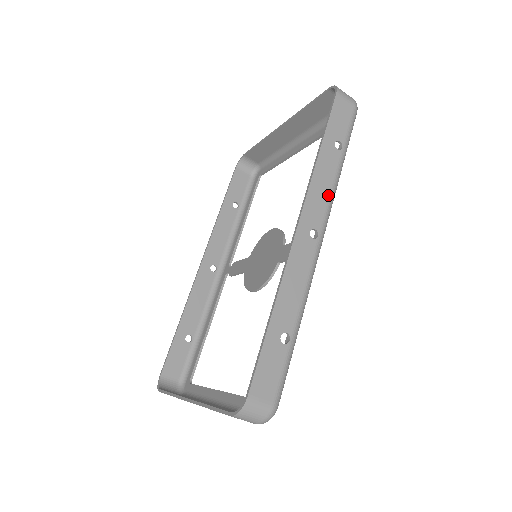
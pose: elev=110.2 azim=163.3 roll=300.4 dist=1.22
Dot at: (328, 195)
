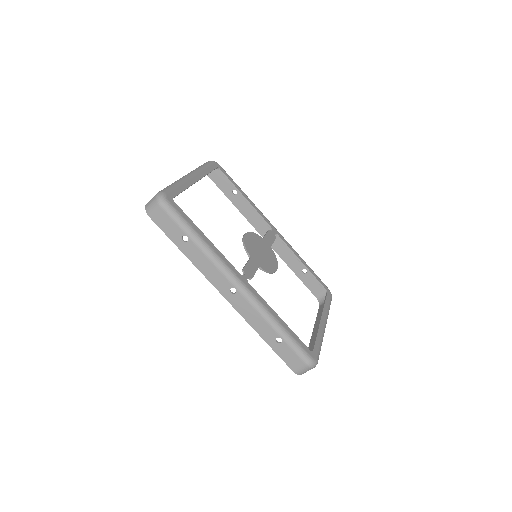
Dot at: (214, 267)
